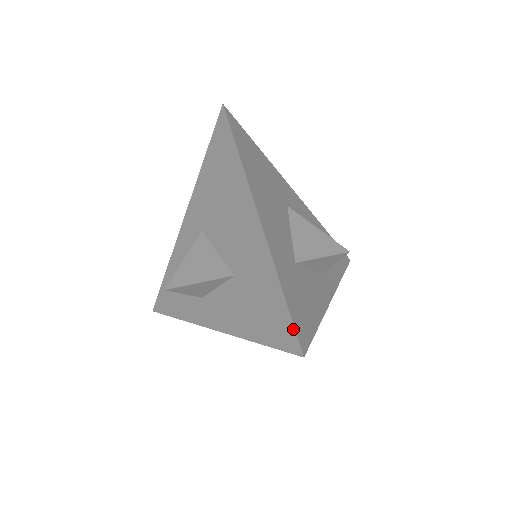
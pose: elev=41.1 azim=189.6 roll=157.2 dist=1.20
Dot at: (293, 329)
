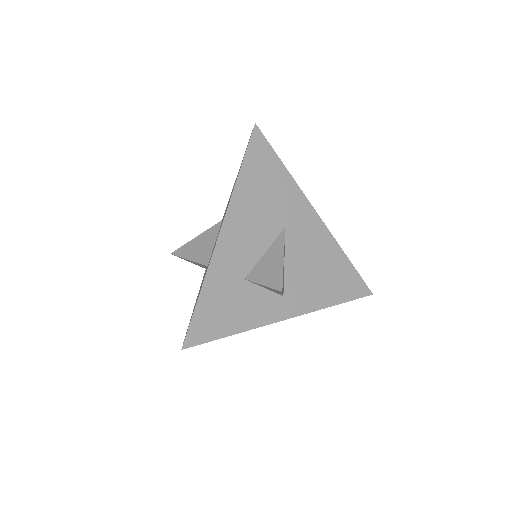
Dot at: (188, 327)
